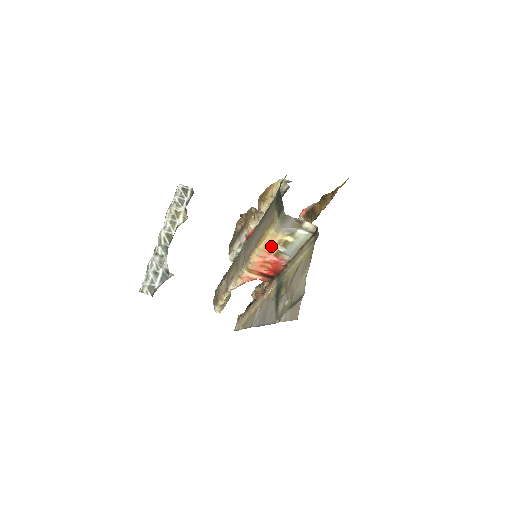
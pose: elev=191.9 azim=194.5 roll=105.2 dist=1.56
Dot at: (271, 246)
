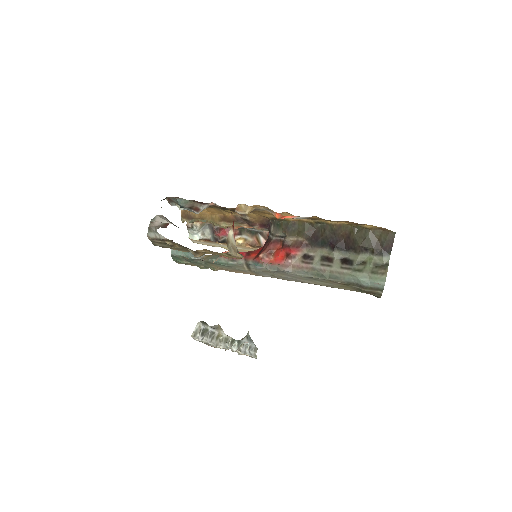
Dot at: occluded
